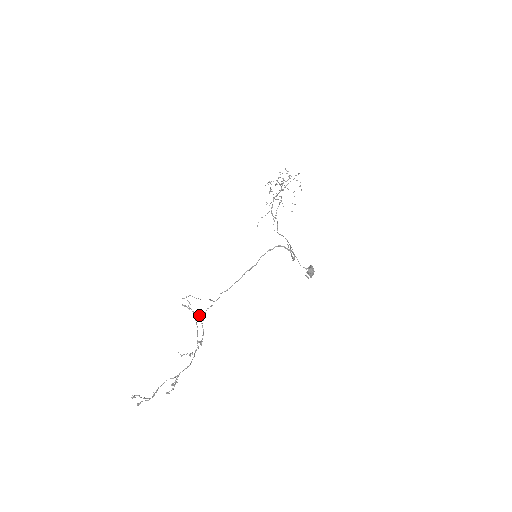
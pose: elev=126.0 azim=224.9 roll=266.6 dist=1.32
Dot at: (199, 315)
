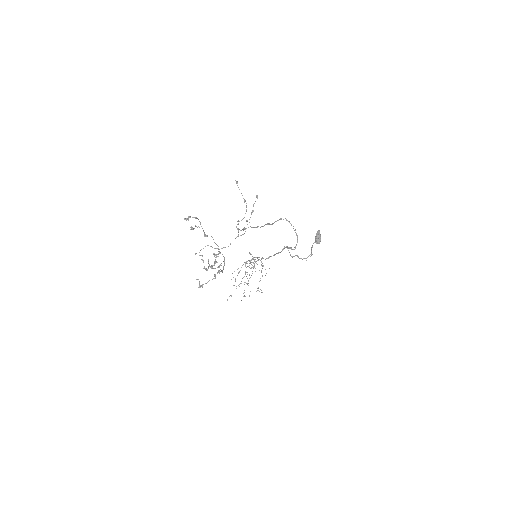
Dot at: (245, 200)
